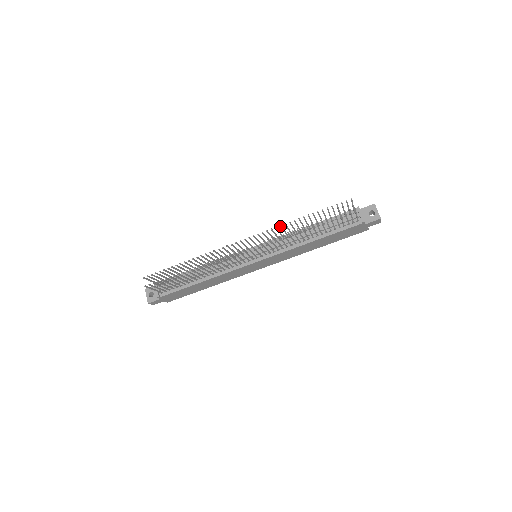
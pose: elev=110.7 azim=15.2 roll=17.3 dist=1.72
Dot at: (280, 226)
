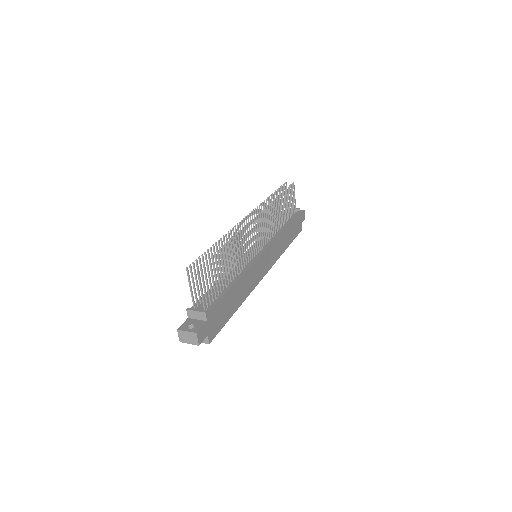
Dot at: (263, 203)
